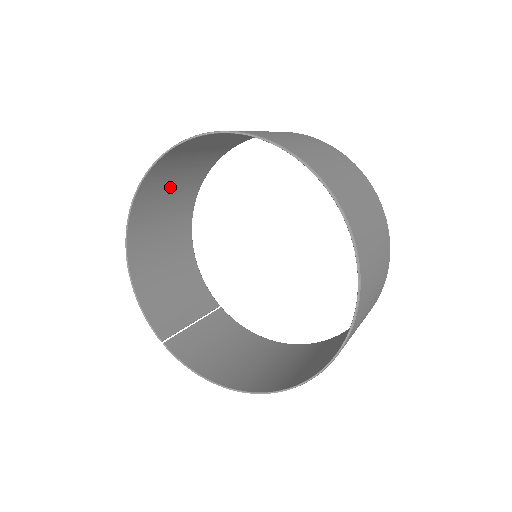
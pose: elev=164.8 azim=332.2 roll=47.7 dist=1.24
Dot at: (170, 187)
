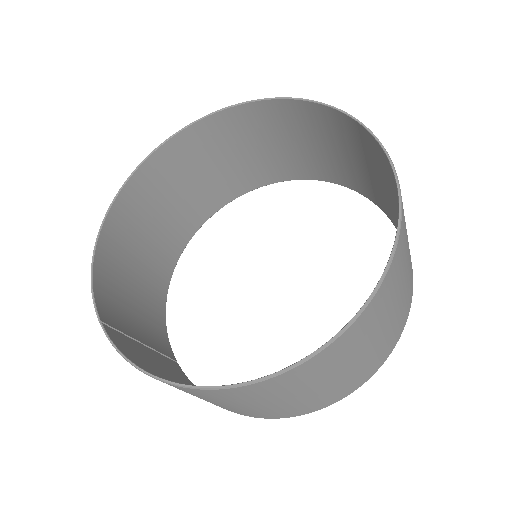
Dot at: (177, 190)
